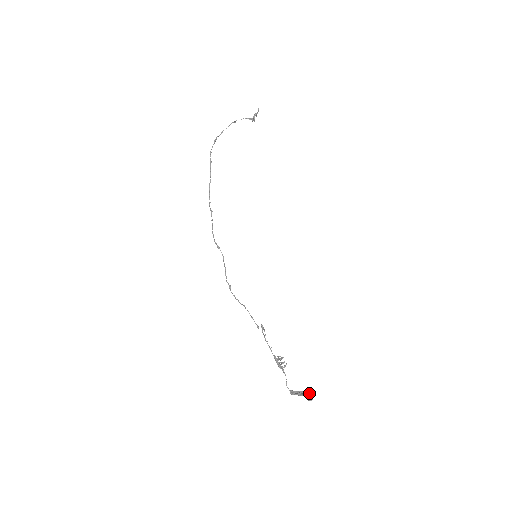
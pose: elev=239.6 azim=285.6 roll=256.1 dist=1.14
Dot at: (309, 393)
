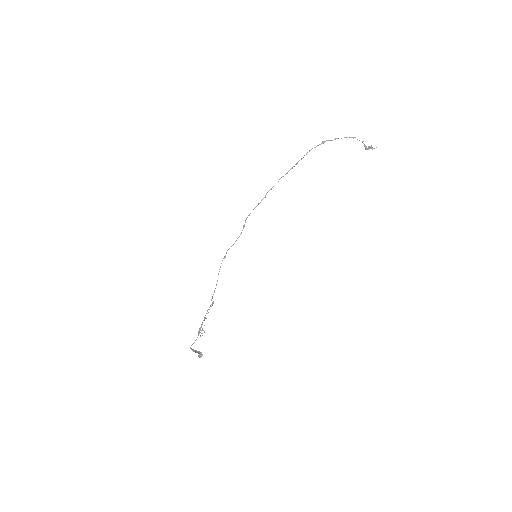
Dot at: (202, 354)
